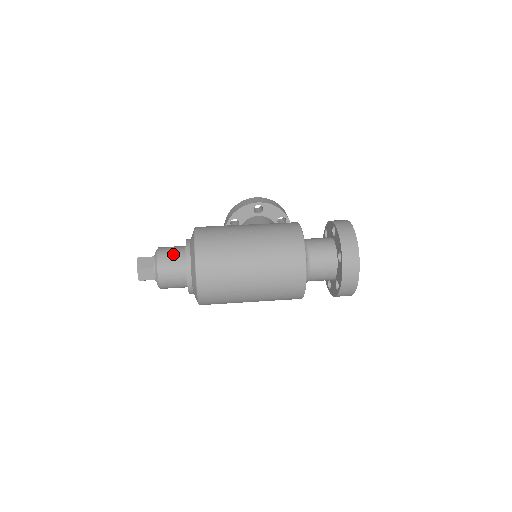
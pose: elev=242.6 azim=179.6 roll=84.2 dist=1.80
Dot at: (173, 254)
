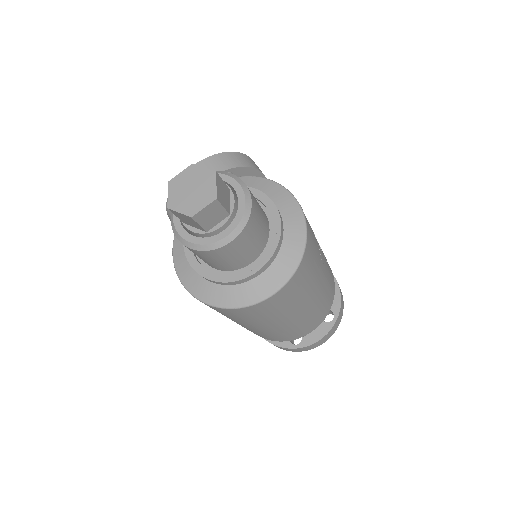
Dot at: (261, 212)
